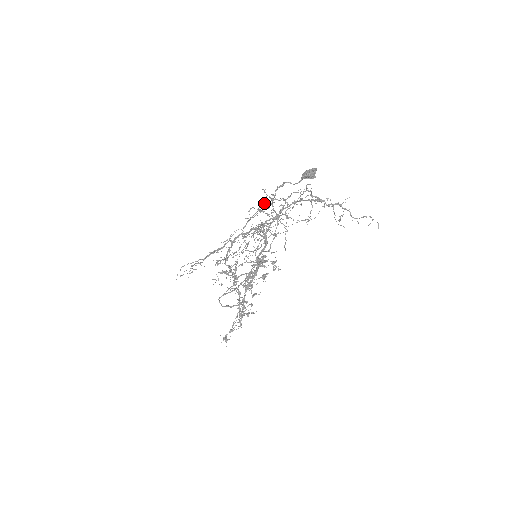
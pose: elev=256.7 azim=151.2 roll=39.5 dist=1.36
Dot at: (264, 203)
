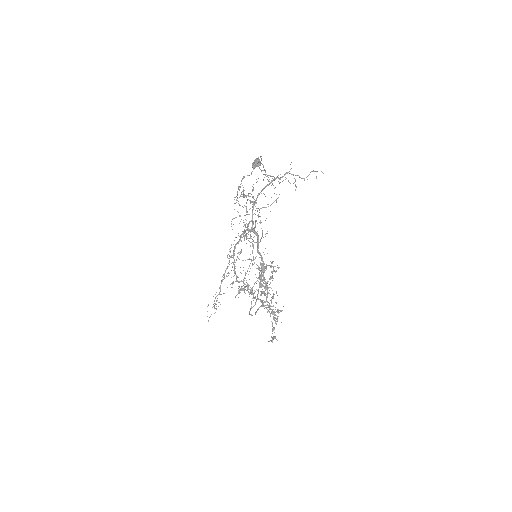
Dot at: (239, 204)
